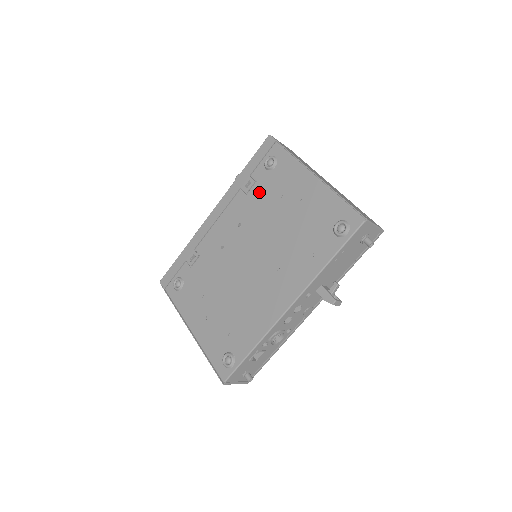
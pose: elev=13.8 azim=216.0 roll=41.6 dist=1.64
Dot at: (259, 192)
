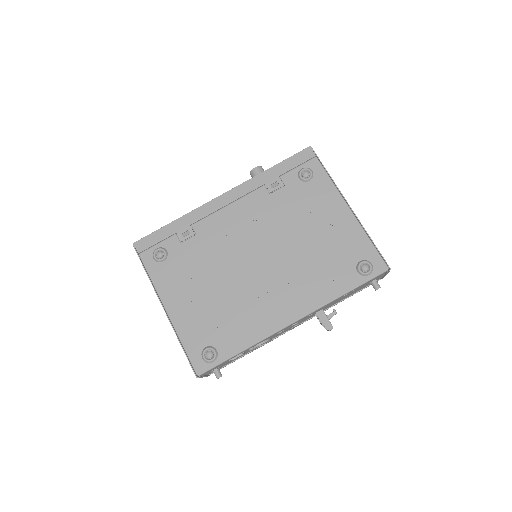
Dot at: (286, 198)
